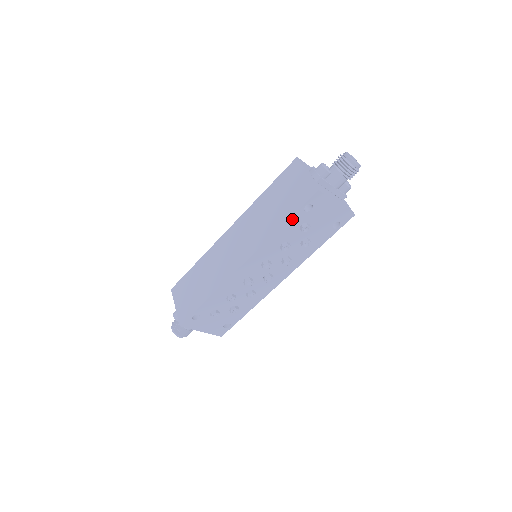
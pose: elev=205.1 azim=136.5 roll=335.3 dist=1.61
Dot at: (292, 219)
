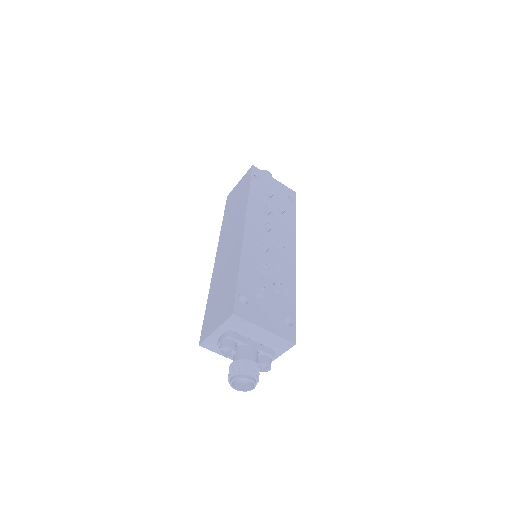
Dot at: (253, 186)
